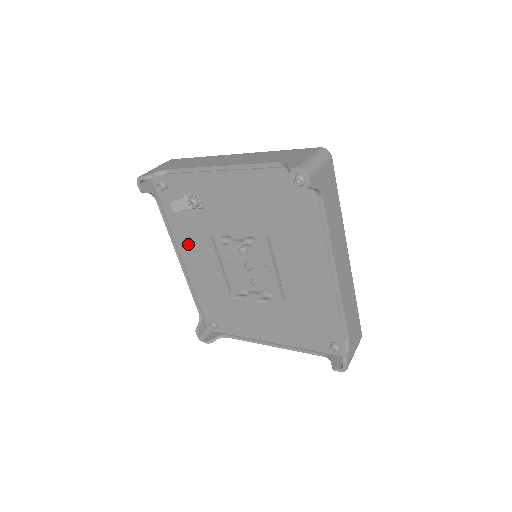
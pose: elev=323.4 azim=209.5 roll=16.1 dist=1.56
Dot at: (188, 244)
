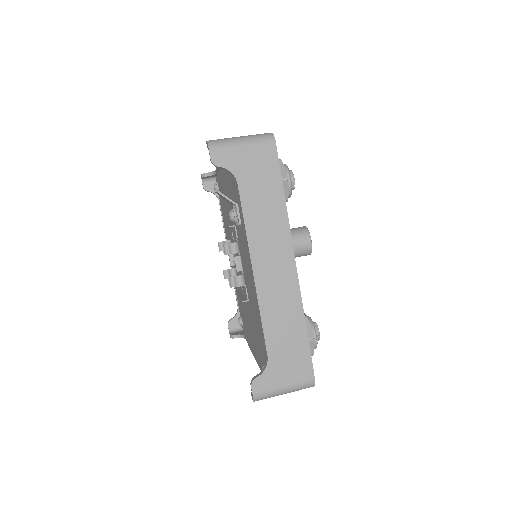
Dot at: occluded
